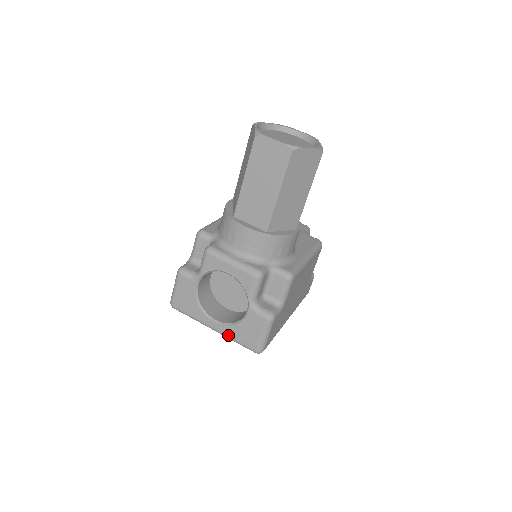
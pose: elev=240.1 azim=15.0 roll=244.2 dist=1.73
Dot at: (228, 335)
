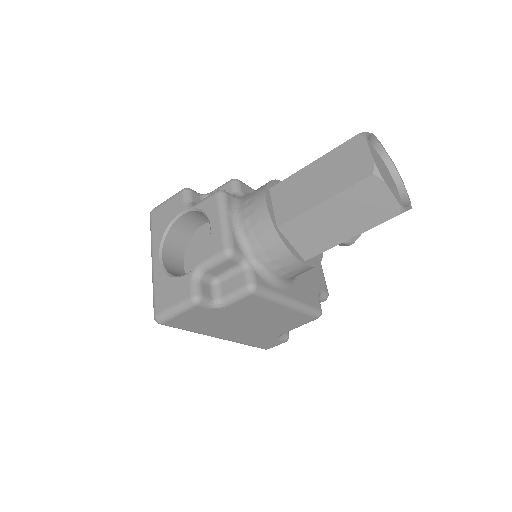
Dot at: (155, 278)
